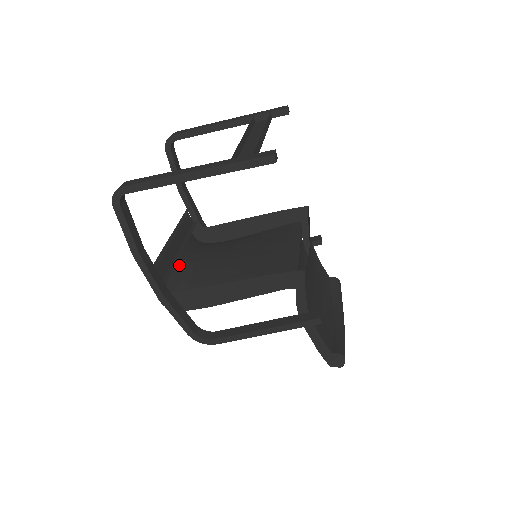
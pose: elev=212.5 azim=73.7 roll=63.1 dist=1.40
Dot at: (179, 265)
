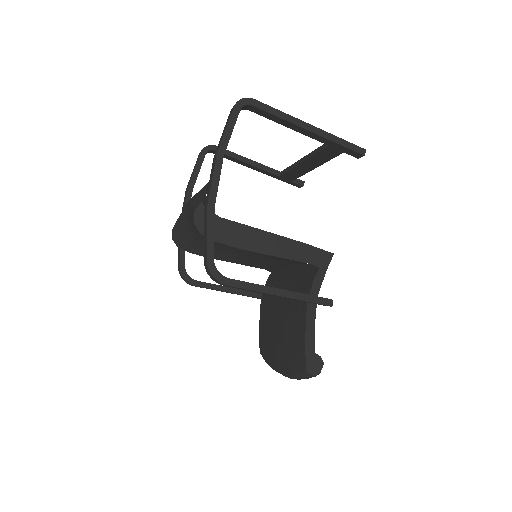
Dot at: (191, 221)
